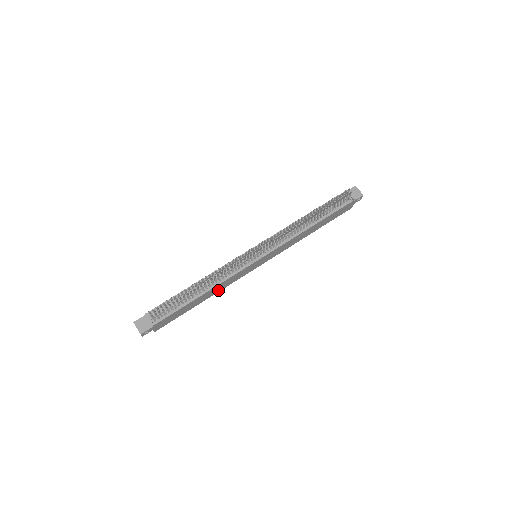
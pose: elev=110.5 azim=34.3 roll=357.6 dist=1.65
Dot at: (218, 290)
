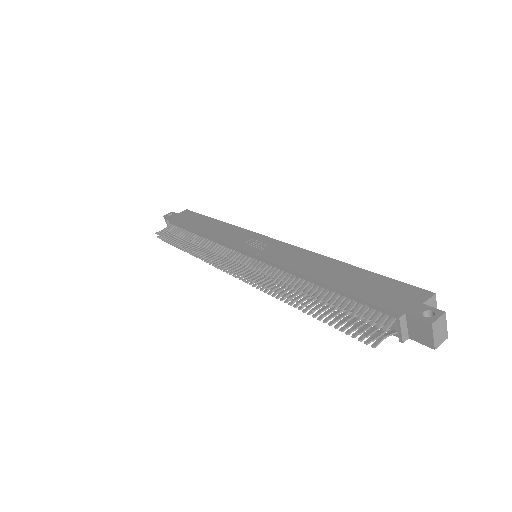
Dot at: occluded
